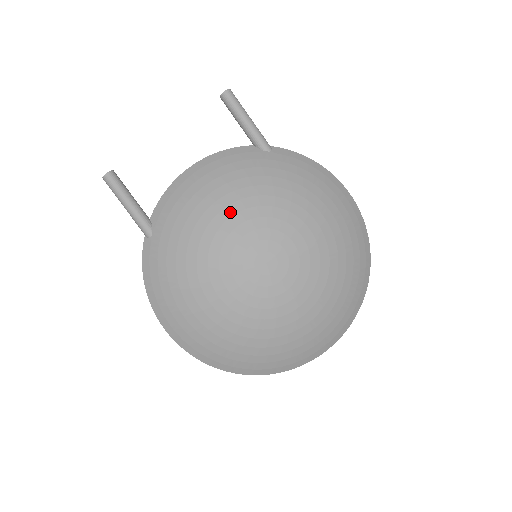
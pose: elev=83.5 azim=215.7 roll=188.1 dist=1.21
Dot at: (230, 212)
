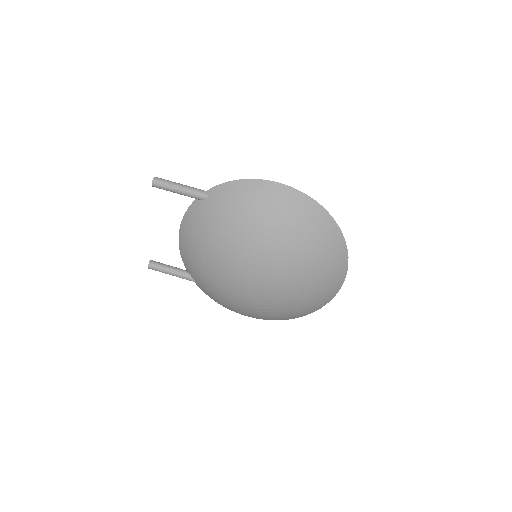
Dot at: (213, 261)
